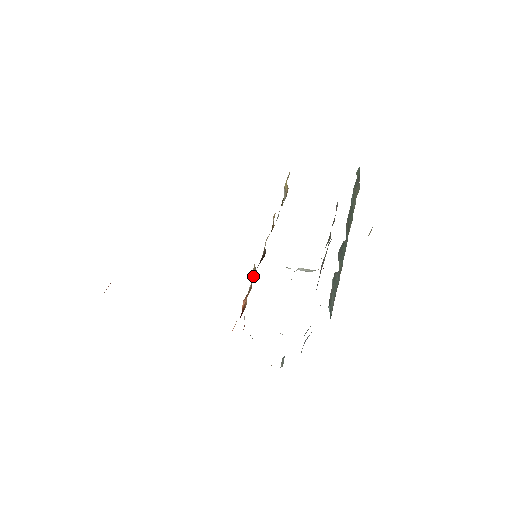
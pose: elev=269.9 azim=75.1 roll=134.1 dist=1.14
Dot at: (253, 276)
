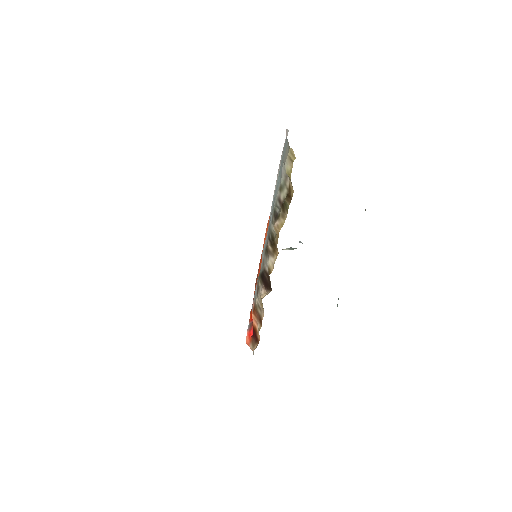
Dot at: (261, 308)
